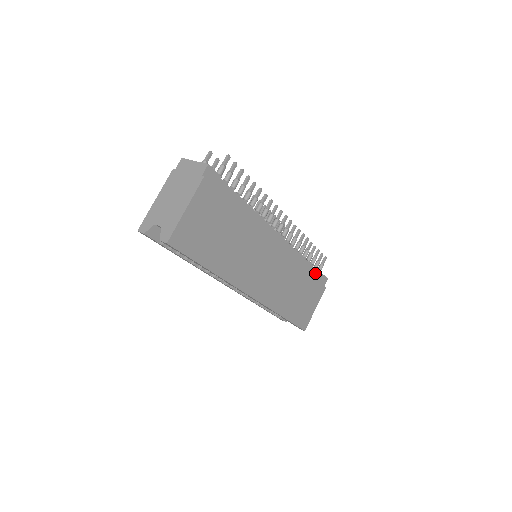
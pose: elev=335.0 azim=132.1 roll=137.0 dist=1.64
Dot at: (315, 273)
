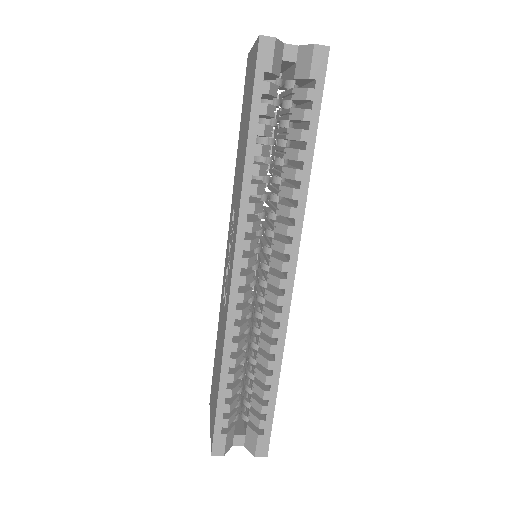
Dot at: occluded
